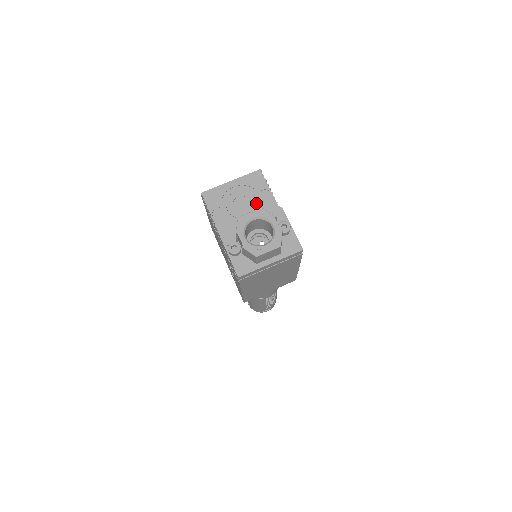
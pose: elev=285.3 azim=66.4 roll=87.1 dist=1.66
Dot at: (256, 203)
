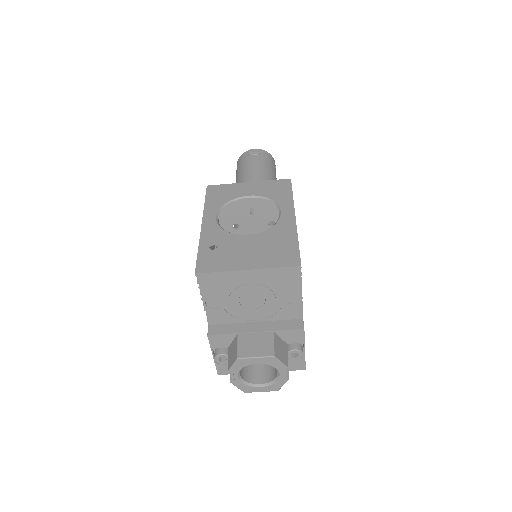
Dot at: (273, 304)
